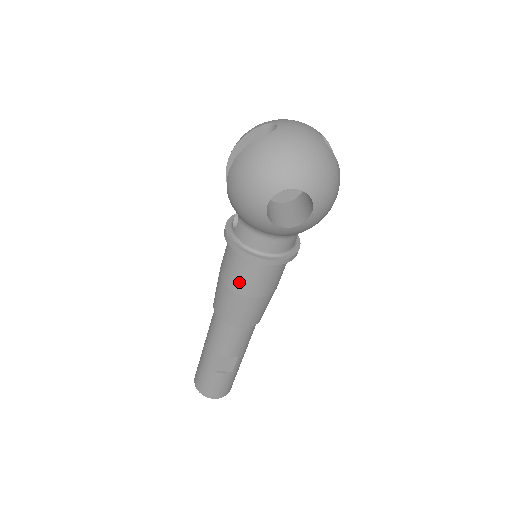
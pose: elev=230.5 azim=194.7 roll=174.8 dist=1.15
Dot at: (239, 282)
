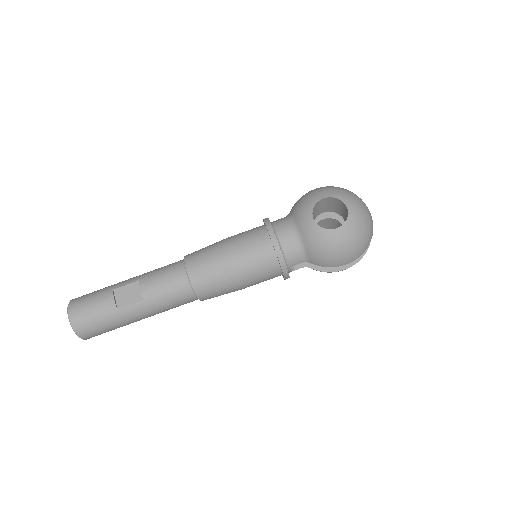
Dot at: (237, 240)
